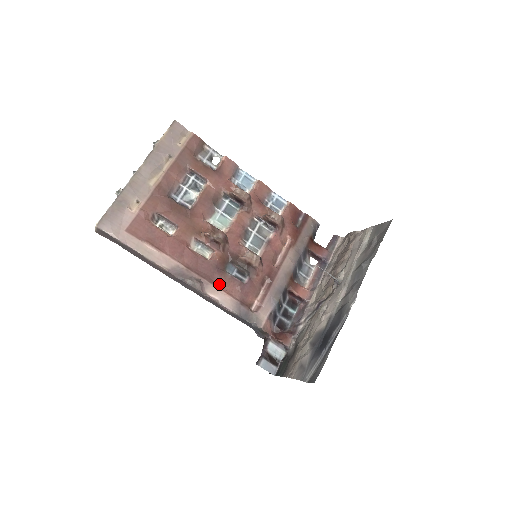
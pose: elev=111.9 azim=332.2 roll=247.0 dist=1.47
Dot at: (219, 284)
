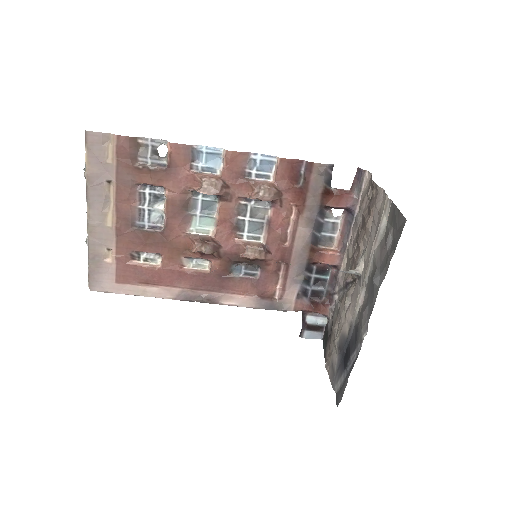
Dot at: (231, 290)
